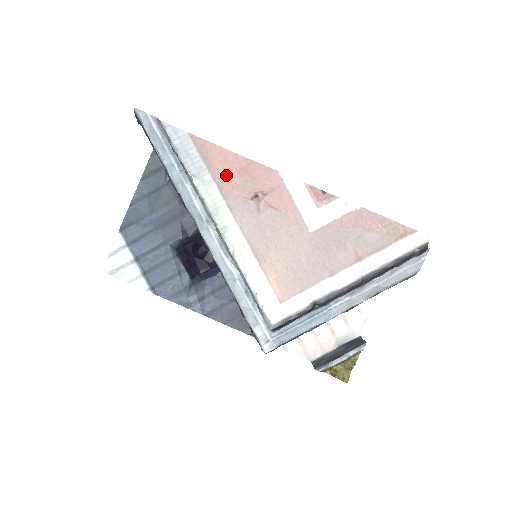
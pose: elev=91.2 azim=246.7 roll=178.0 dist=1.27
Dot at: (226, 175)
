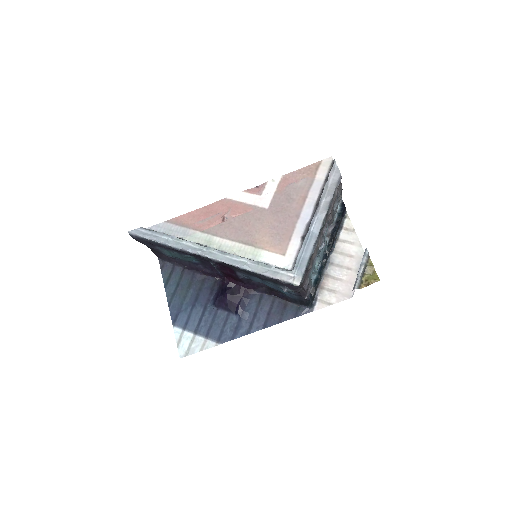
Dot at: (200, 223)
